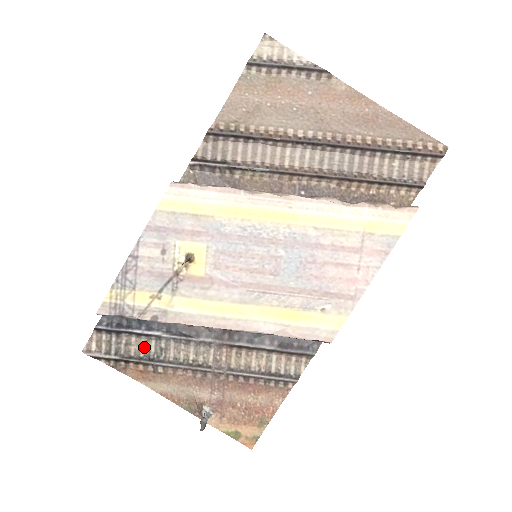
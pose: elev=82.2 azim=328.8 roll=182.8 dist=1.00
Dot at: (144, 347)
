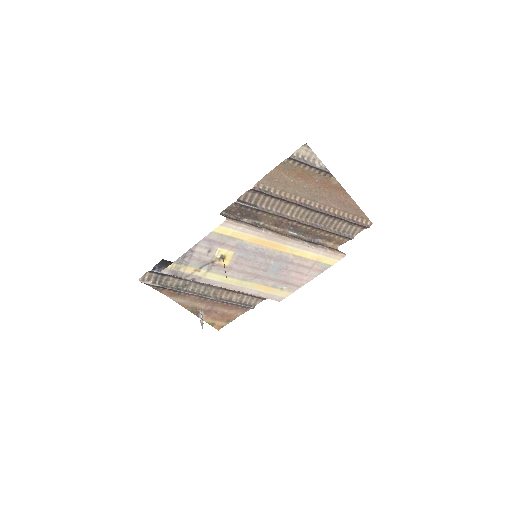
Dot at: (176, 283)
